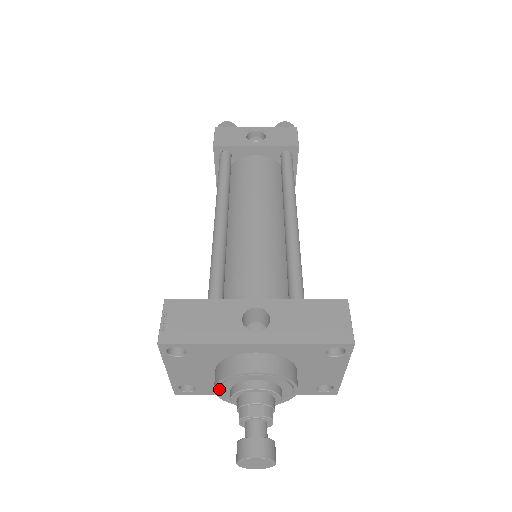
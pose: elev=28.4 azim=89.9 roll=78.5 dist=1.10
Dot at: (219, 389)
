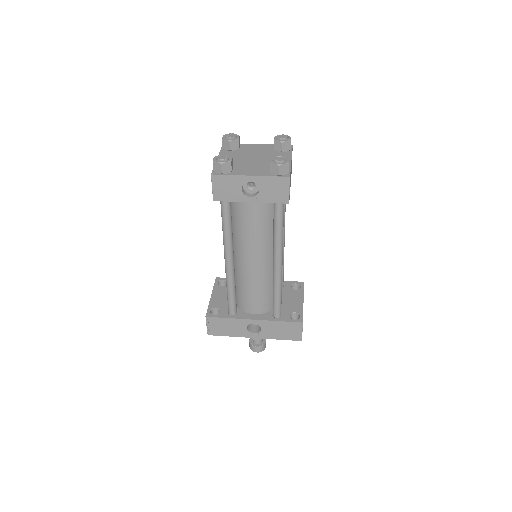
Dot at: occluded
